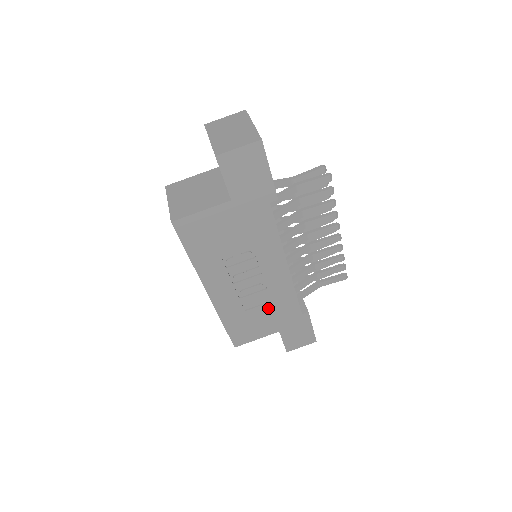
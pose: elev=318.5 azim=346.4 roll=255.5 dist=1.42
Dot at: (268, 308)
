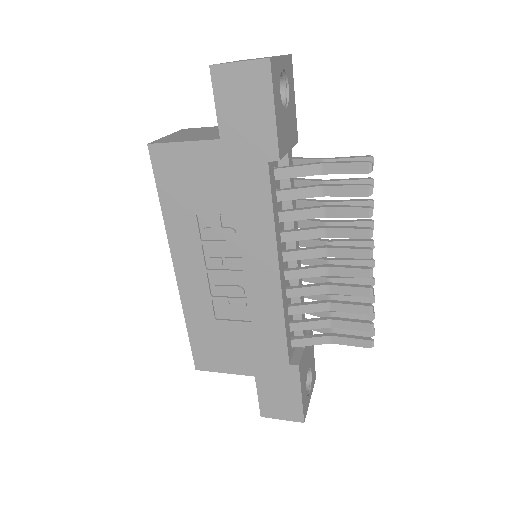
Dot at: (245, 330)
